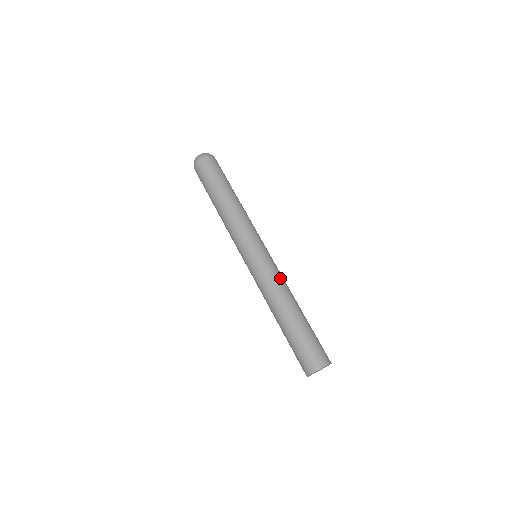
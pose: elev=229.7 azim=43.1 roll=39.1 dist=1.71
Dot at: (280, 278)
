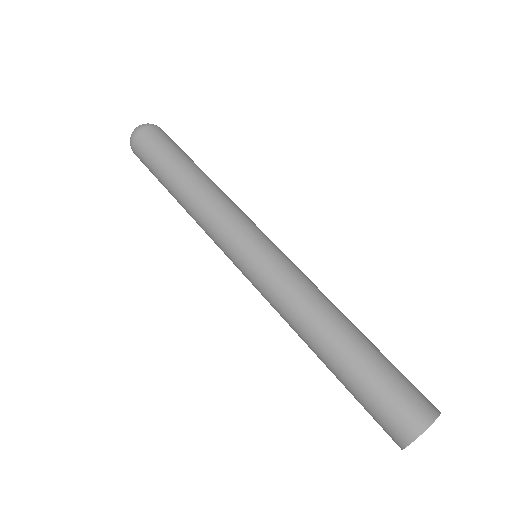
Dot at: (301, 282)
